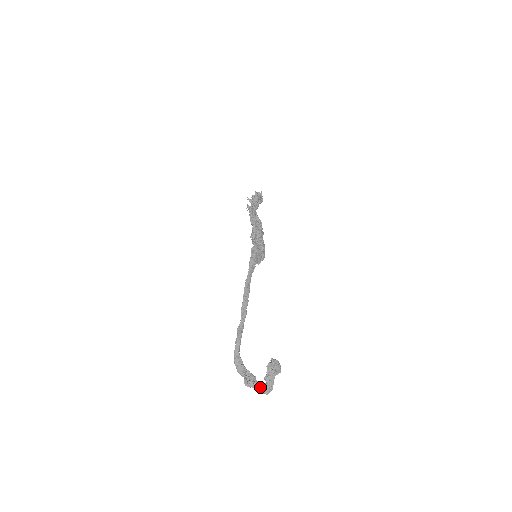
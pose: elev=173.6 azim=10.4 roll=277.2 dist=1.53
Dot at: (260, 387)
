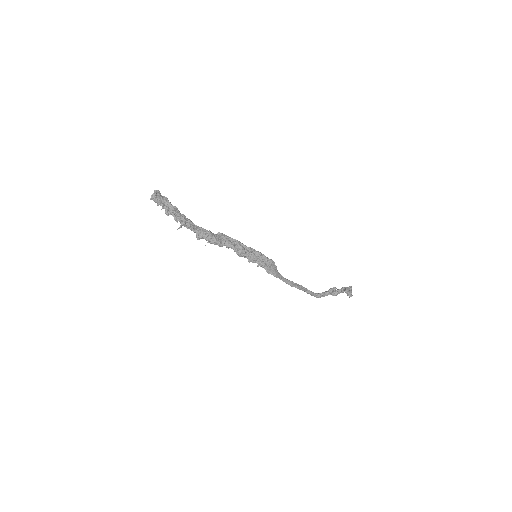
Dot at: (343, 292)
